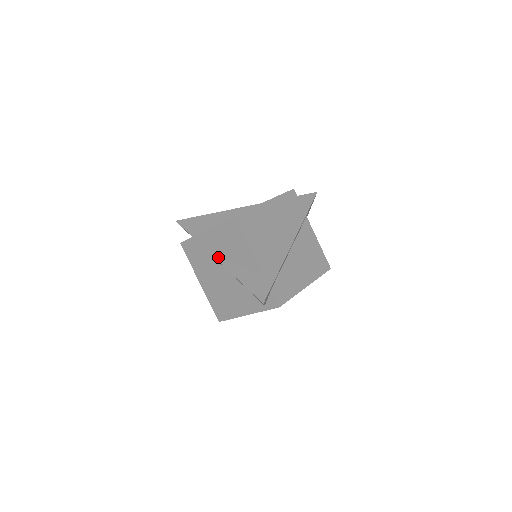
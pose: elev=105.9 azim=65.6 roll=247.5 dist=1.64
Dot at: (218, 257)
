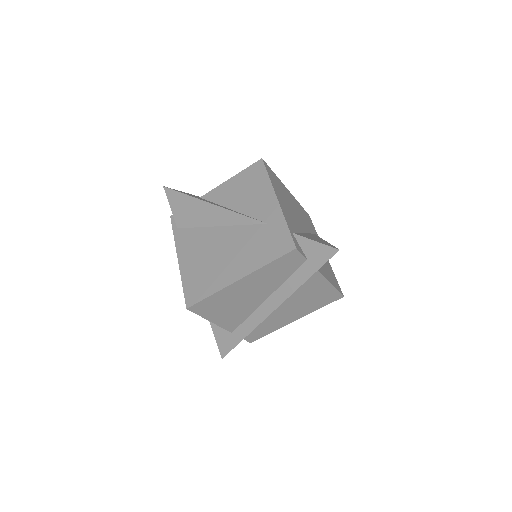
Dot at: occluded
